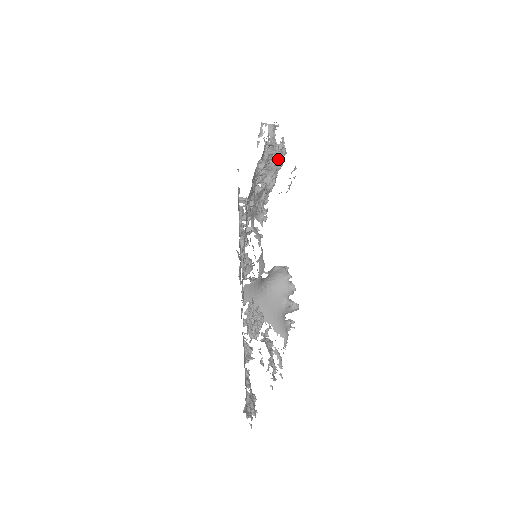
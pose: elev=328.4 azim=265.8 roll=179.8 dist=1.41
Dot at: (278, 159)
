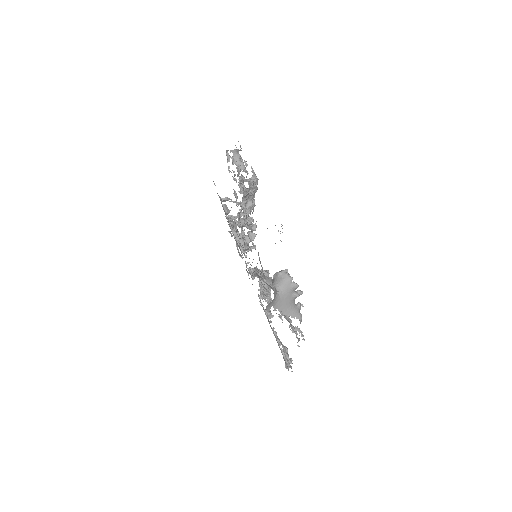
Dot at: (254, 188)
